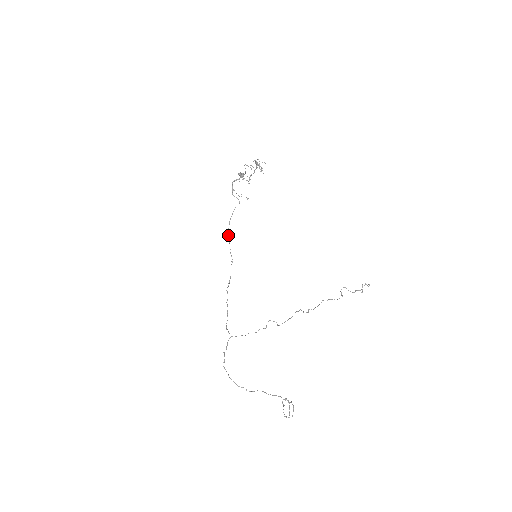
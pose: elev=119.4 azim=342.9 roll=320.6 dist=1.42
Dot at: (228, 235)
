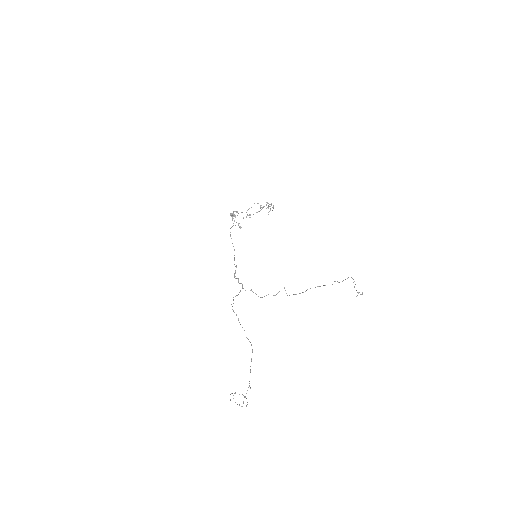
Dot at: (230, 234)
